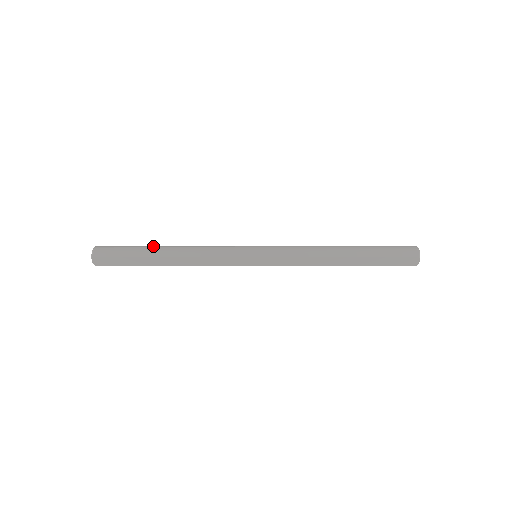
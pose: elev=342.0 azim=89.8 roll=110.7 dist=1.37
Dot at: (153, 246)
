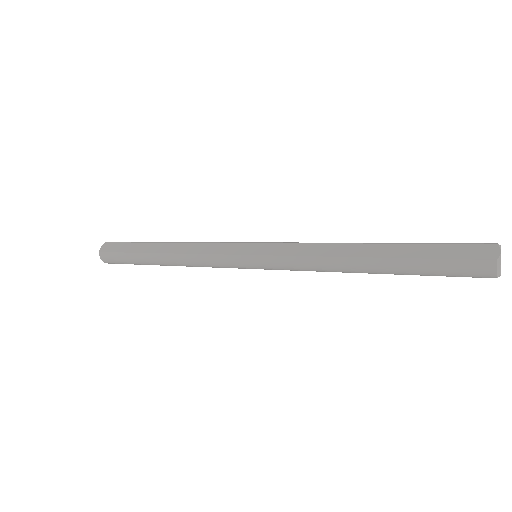
Dot at: occluded
